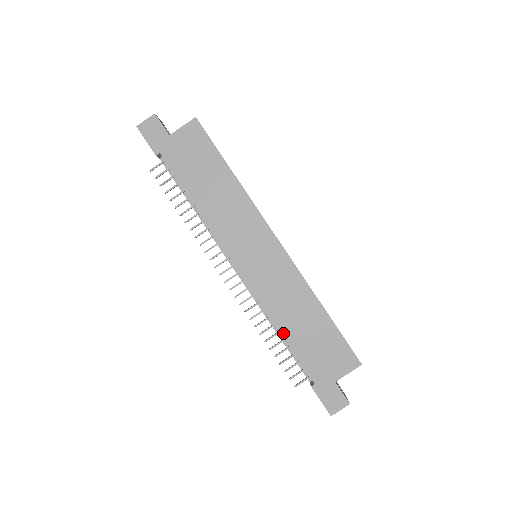
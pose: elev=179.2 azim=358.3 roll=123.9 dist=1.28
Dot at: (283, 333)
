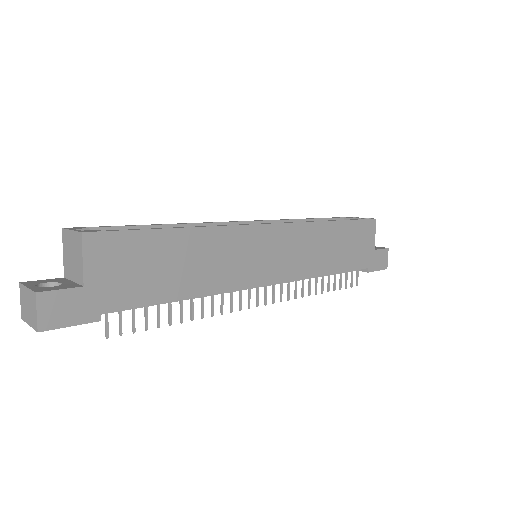
Dot at: (331, 272)
